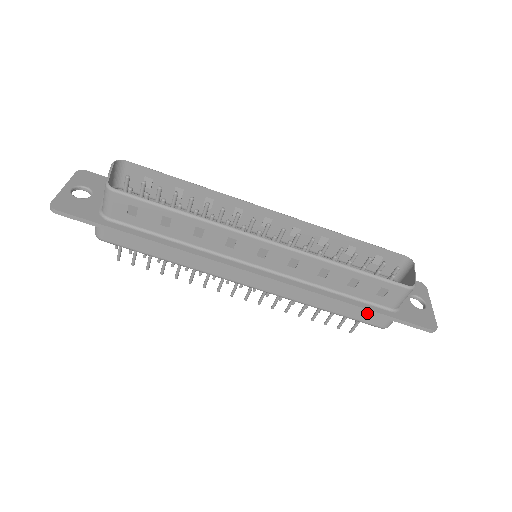
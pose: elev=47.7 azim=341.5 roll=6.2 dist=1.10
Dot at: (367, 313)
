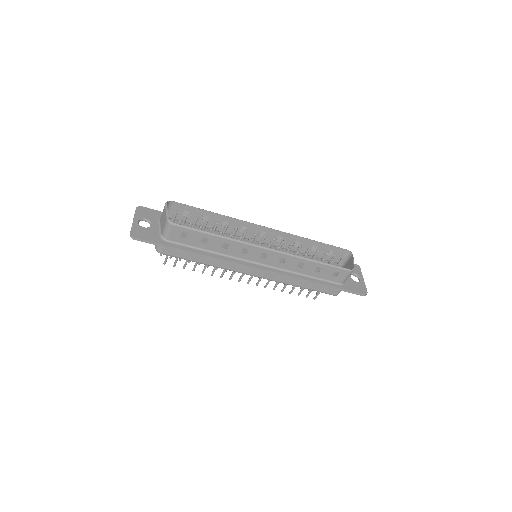
Dot at: (326, 287)
